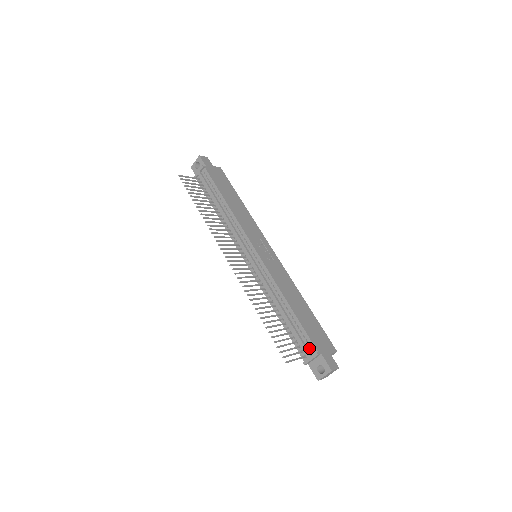
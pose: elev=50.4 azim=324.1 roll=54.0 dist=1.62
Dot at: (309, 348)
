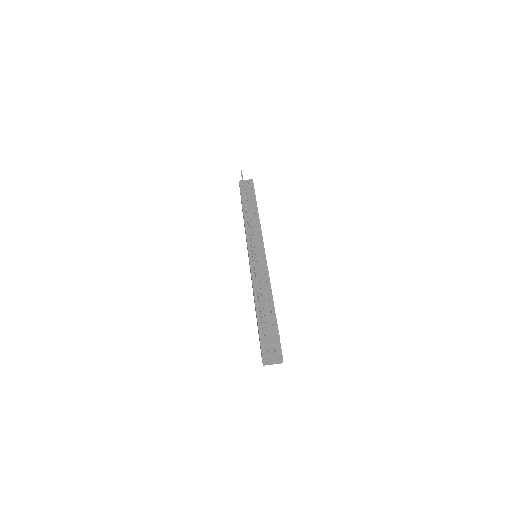
Dot at: (272, 330)
